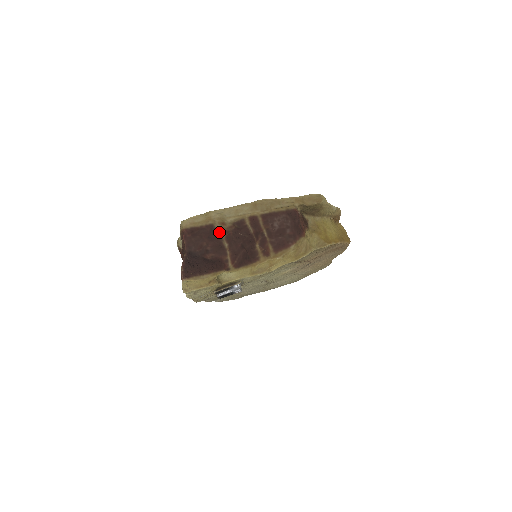
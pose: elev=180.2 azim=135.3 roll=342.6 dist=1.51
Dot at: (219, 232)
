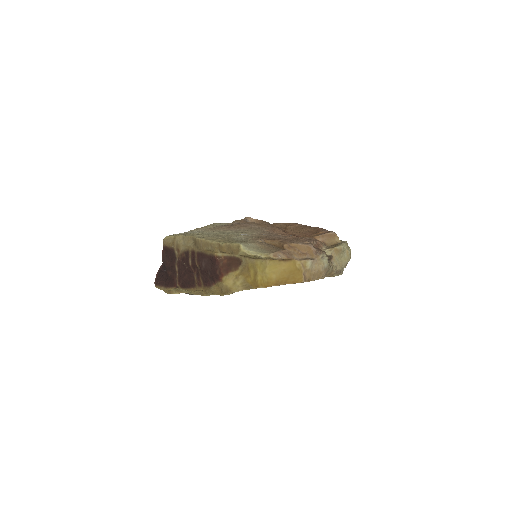
Dot at: (176, 256)
